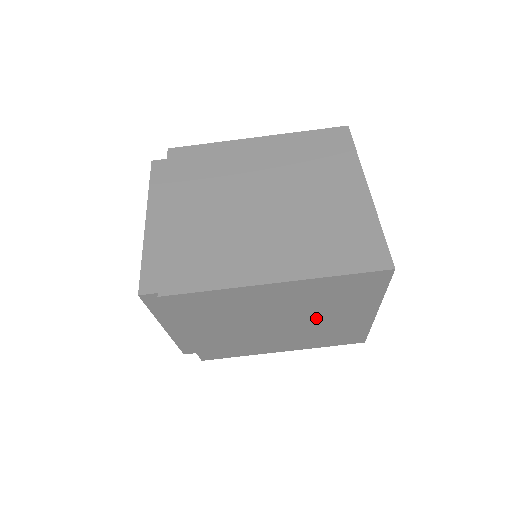
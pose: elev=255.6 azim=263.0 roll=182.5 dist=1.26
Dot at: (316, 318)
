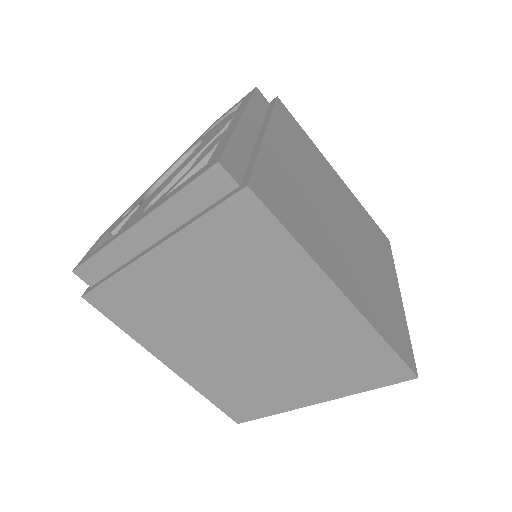
Dot at: (274, 361)
